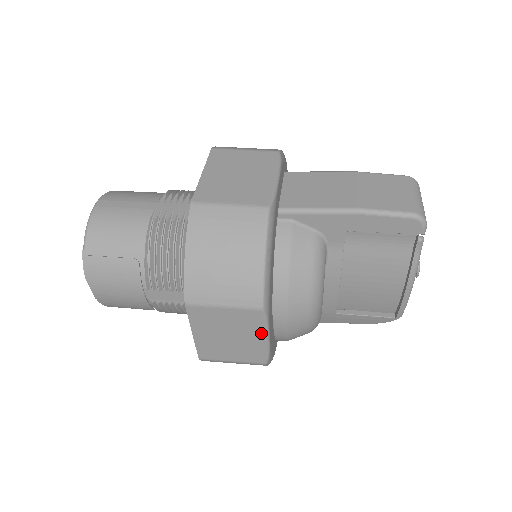
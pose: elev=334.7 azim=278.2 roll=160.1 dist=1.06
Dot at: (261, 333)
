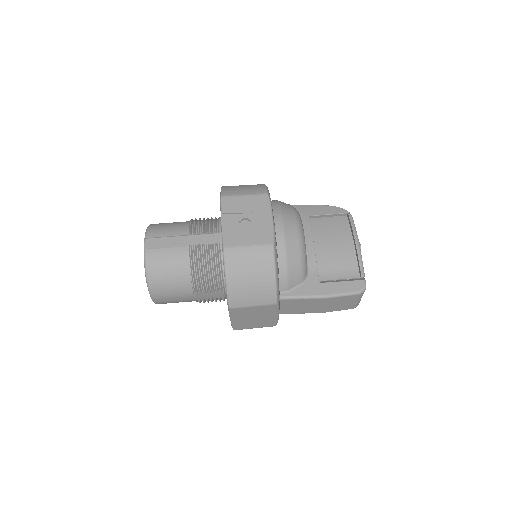
Dot at: occluded
